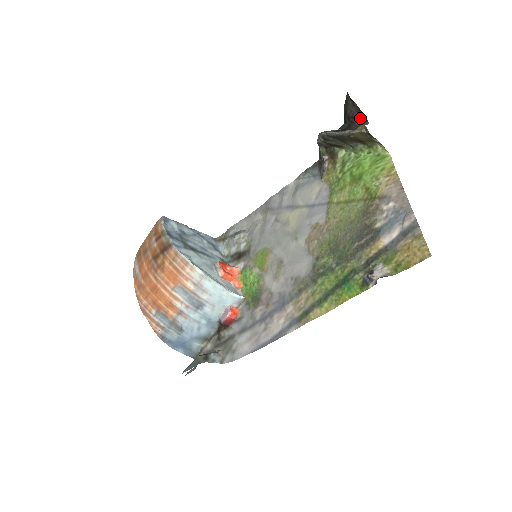
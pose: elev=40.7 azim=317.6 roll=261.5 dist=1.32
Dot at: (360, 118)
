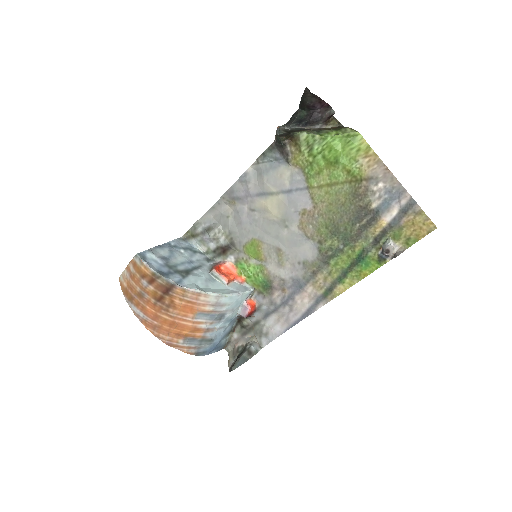
Dot at: (322, 106)
